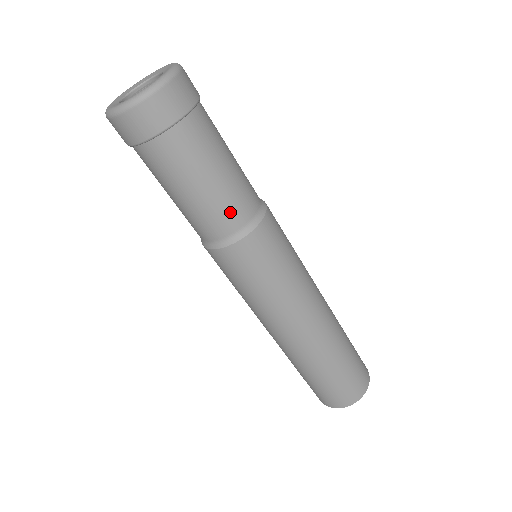
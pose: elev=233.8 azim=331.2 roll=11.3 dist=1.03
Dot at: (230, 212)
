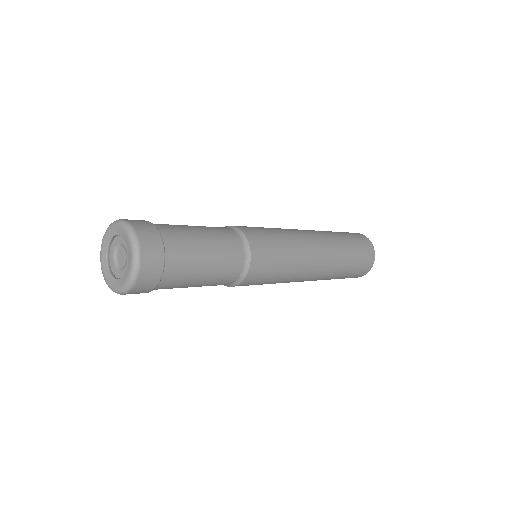
Dot at: occluded
